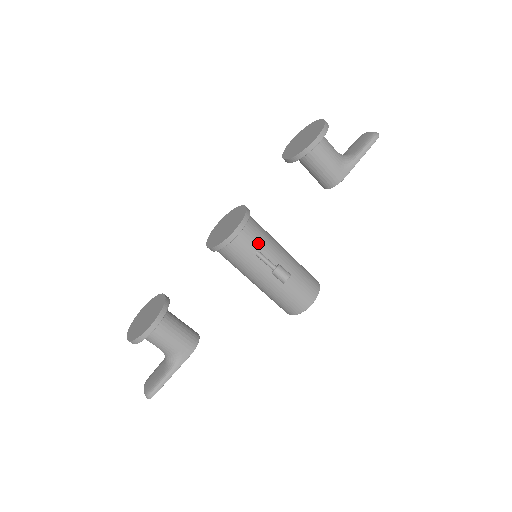
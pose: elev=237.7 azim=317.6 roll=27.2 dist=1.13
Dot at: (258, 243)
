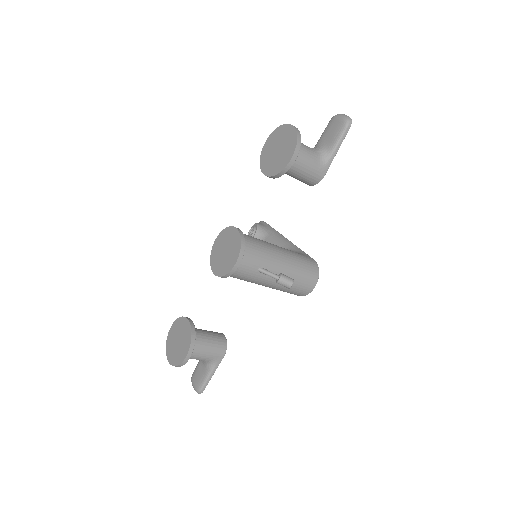
Dot at: (258, 262)
